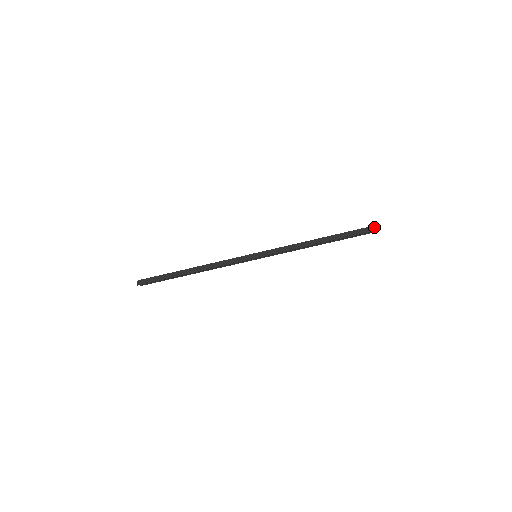
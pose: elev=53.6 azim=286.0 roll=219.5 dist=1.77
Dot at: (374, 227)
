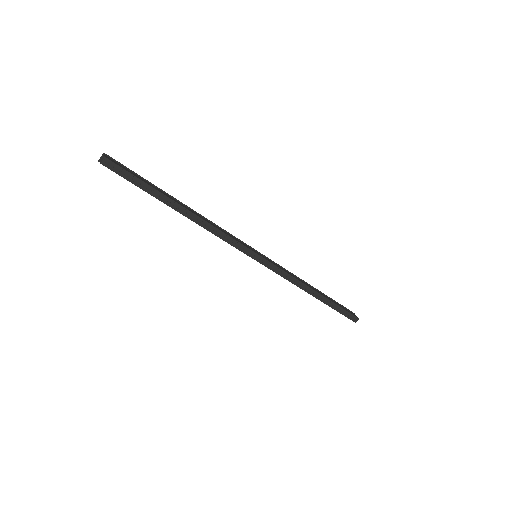
Dot at: (356, 318)
